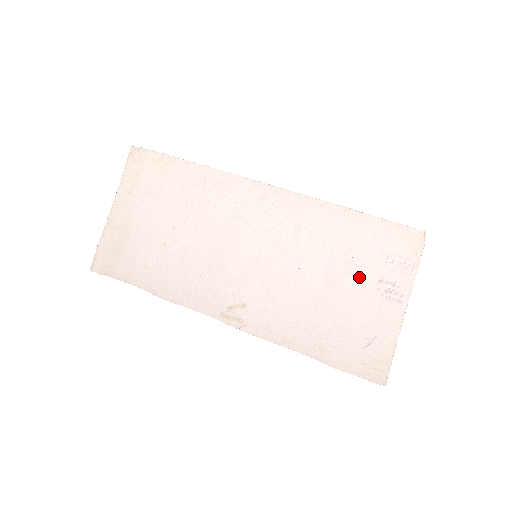
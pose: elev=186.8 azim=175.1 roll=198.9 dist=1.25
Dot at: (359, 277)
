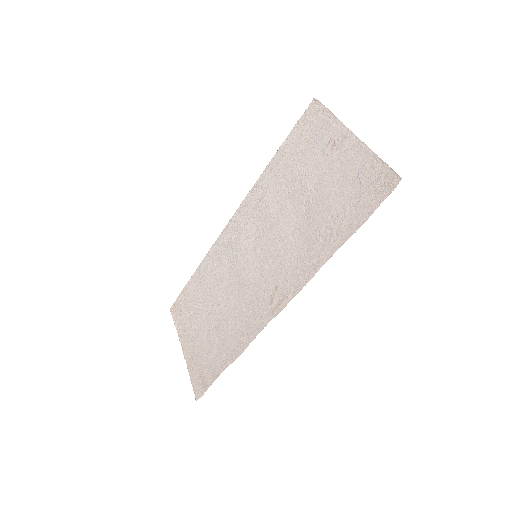
Dot at: (310, 171)
